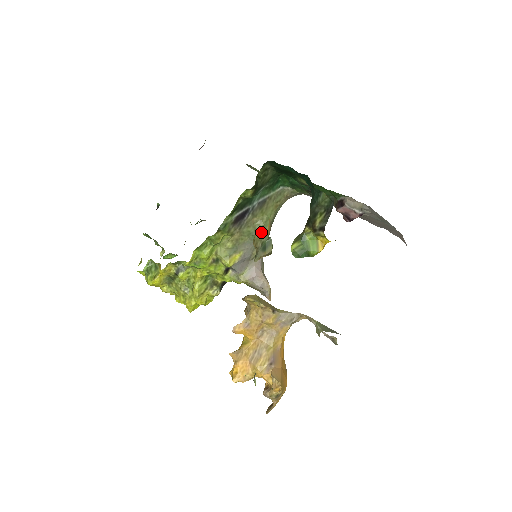
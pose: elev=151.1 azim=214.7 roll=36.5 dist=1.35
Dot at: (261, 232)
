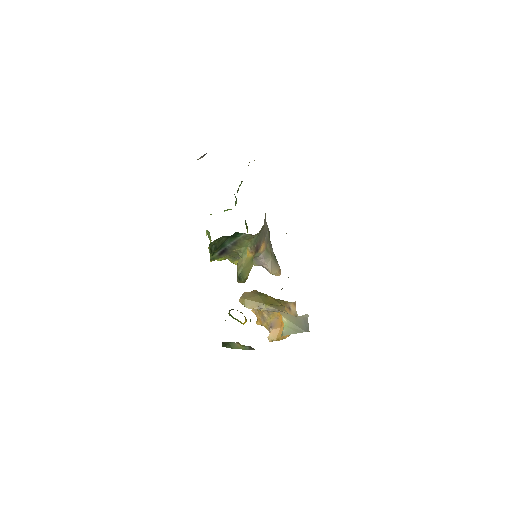
Dot at: (241, 259)
